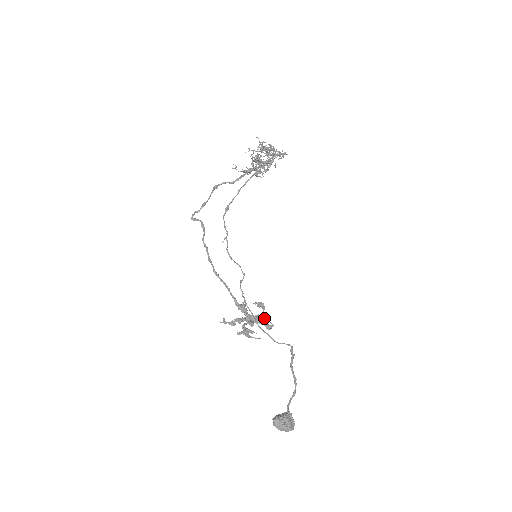
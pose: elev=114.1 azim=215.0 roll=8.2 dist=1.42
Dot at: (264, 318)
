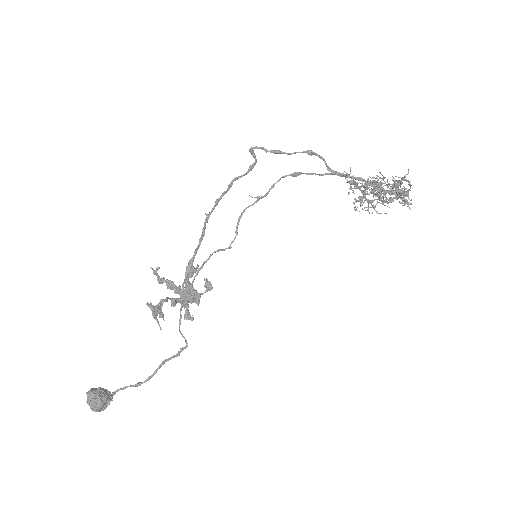
Dot at: (197, 299)
